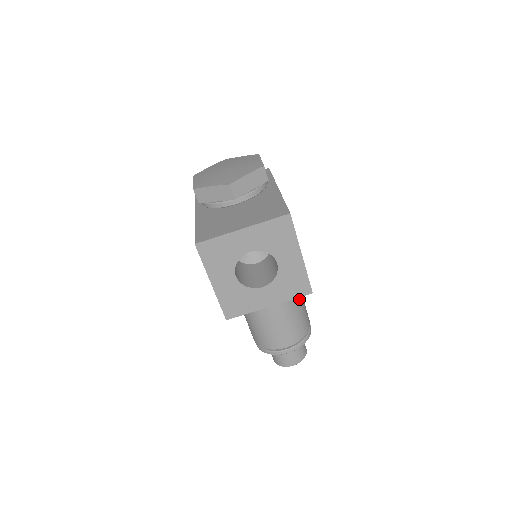
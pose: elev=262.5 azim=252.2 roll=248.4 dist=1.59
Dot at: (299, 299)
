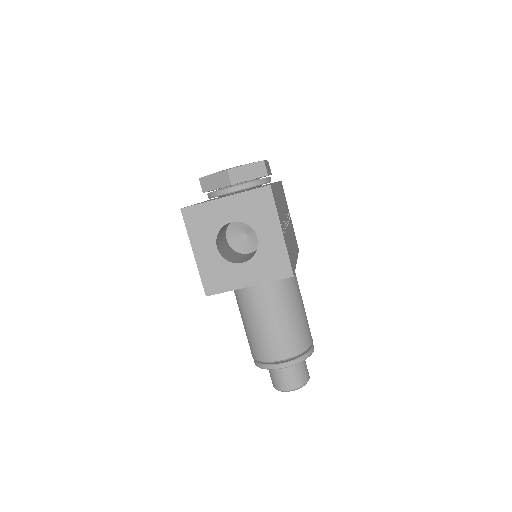
Dot at: (298, 309)
